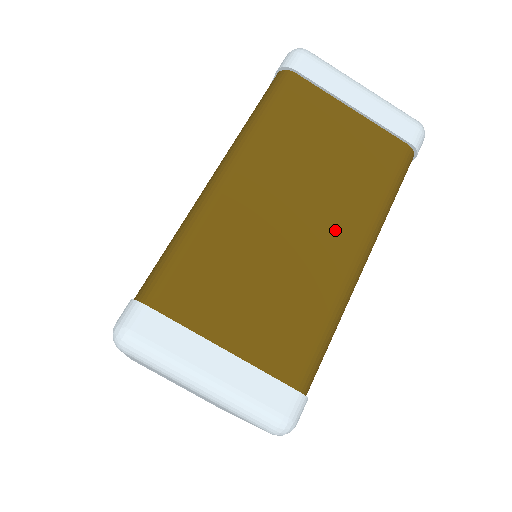
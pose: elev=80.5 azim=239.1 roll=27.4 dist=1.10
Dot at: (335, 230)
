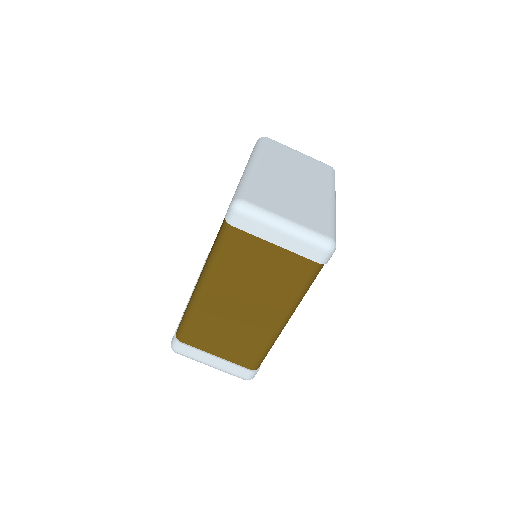
Dot at: (267, 311)
